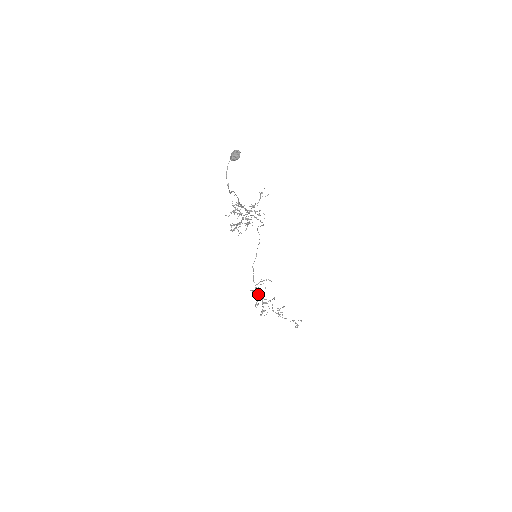
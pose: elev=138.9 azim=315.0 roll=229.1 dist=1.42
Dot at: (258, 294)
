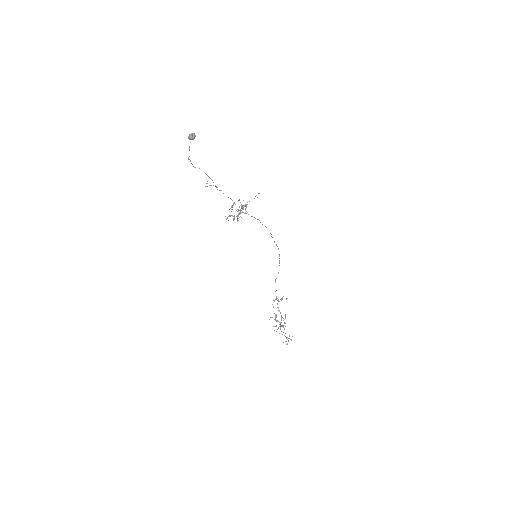
Dot at: (280, 312)
